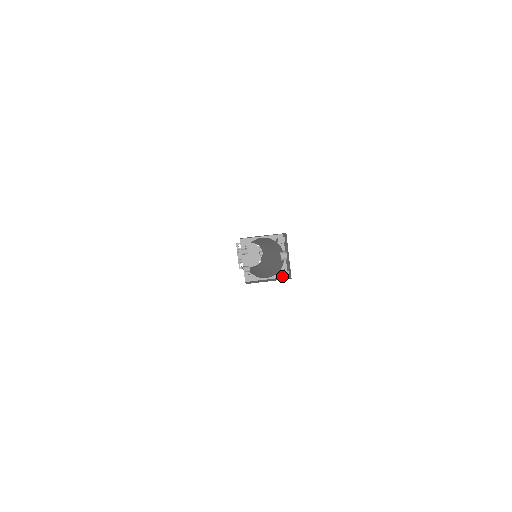
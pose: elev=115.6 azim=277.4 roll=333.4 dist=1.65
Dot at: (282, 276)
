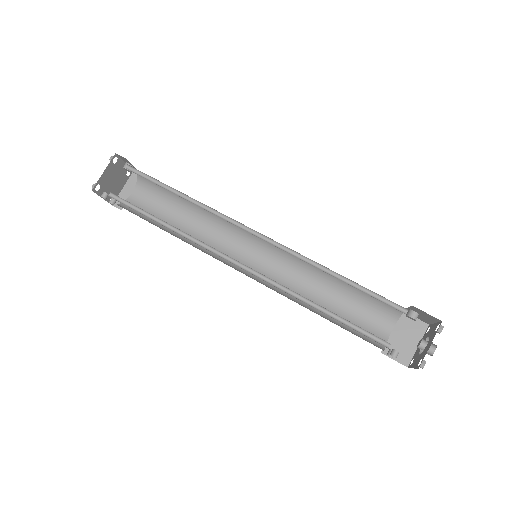
Dot at: (400, 316)
